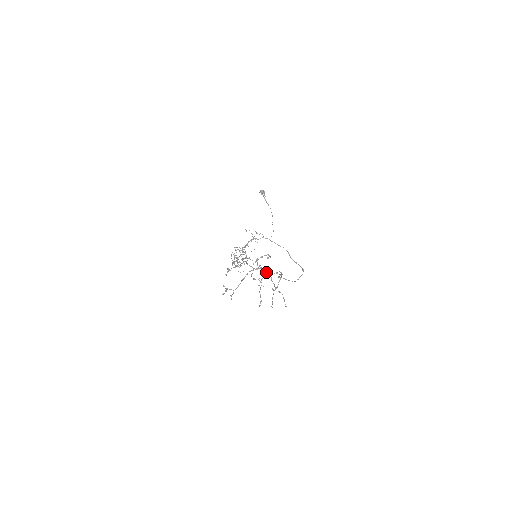
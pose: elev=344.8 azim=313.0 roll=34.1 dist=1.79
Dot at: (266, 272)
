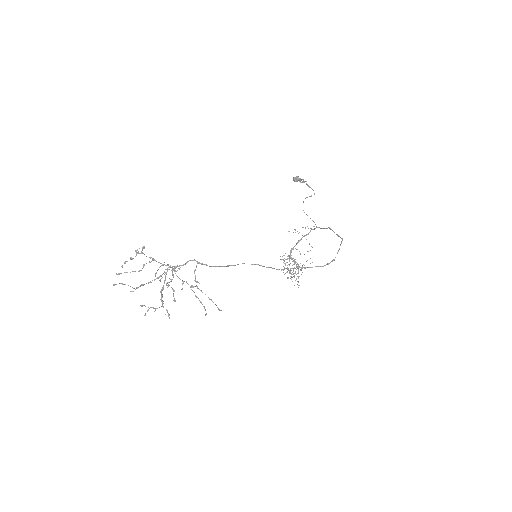
Dot at: (174, 269)
